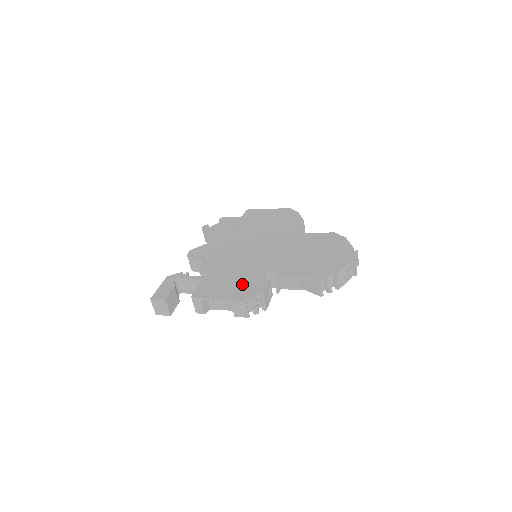
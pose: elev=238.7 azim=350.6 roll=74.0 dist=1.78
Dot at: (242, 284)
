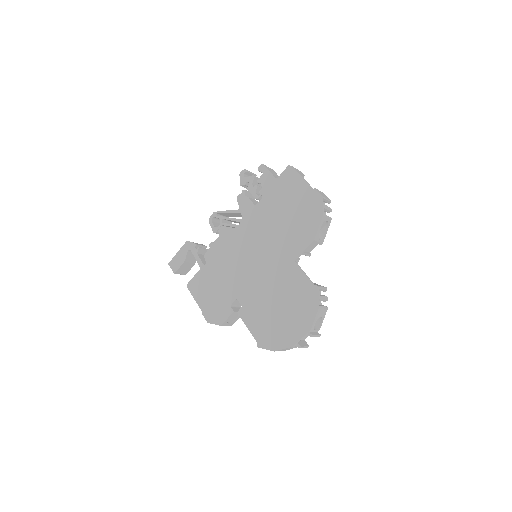
Dot at: (216, 300)
